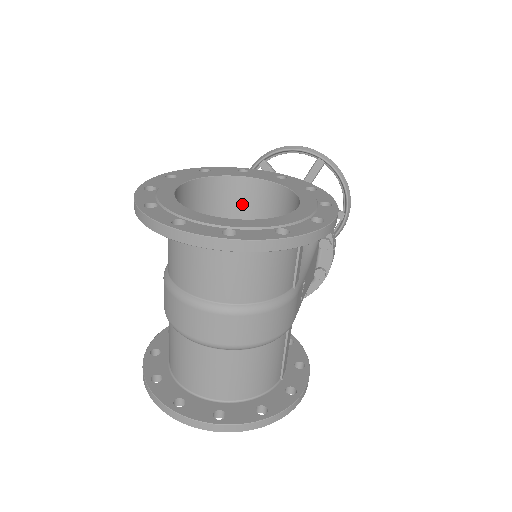
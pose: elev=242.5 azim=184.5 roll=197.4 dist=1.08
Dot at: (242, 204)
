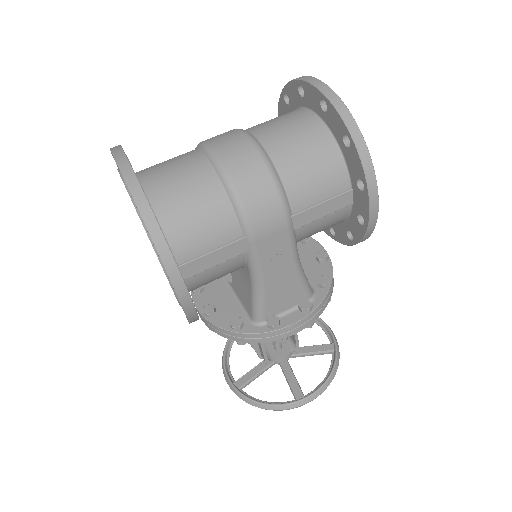
Dot at: occluded
